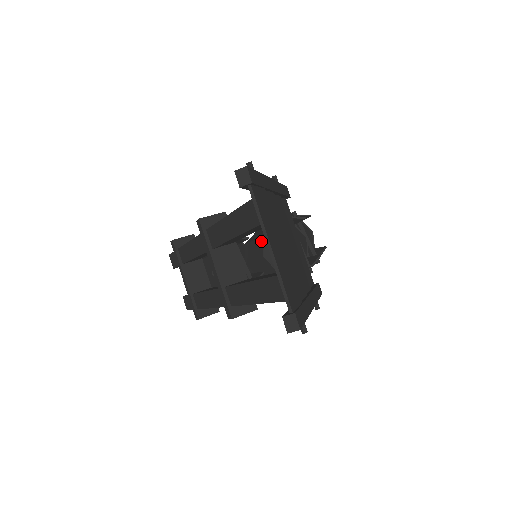
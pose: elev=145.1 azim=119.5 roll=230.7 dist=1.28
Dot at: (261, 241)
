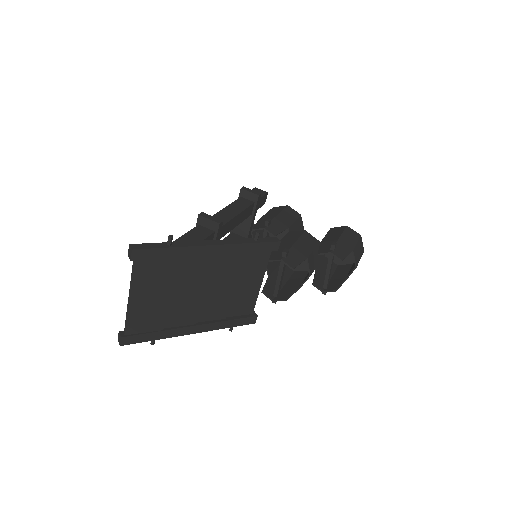
Dot at: occluded
